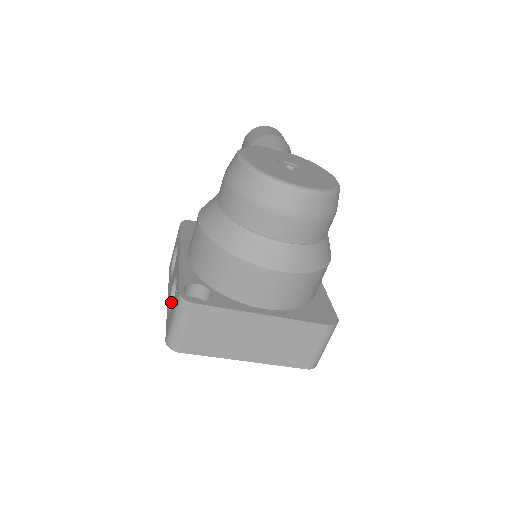
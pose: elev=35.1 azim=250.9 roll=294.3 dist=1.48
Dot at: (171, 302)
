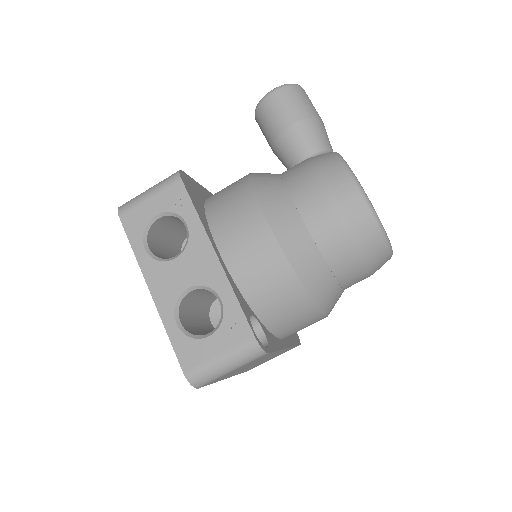
Dot at: (178, 310)
